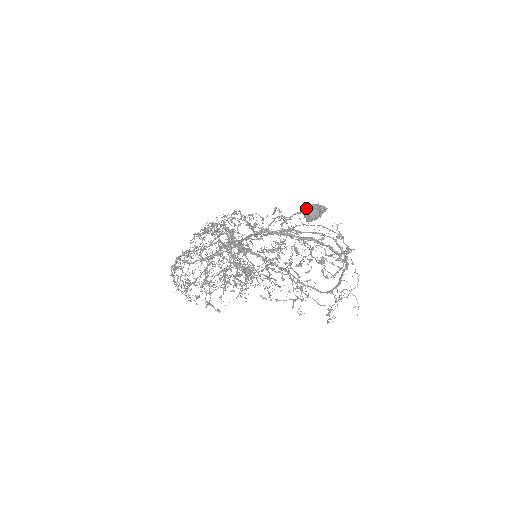
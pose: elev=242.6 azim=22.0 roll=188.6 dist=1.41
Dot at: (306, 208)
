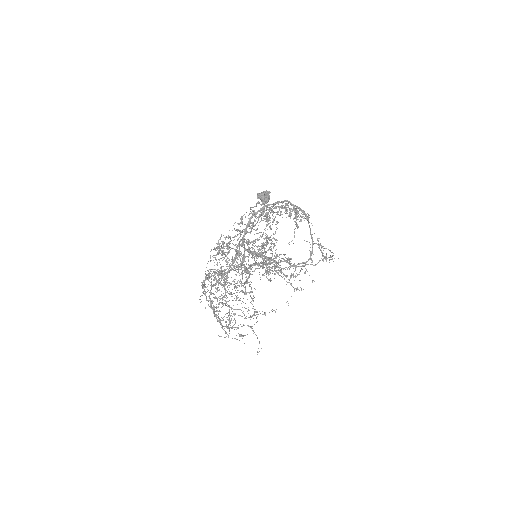
Dot at: (260, 194)
